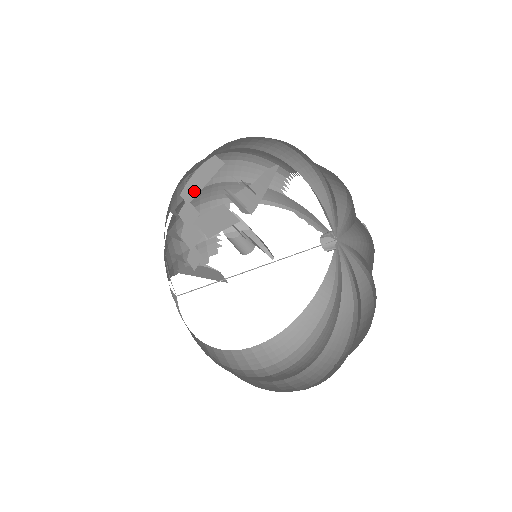
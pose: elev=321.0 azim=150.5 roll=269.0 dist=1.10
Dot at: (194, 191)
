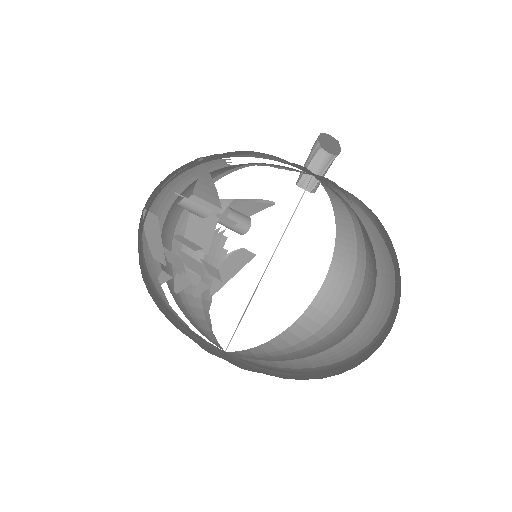
Dot at: (159, 252)
